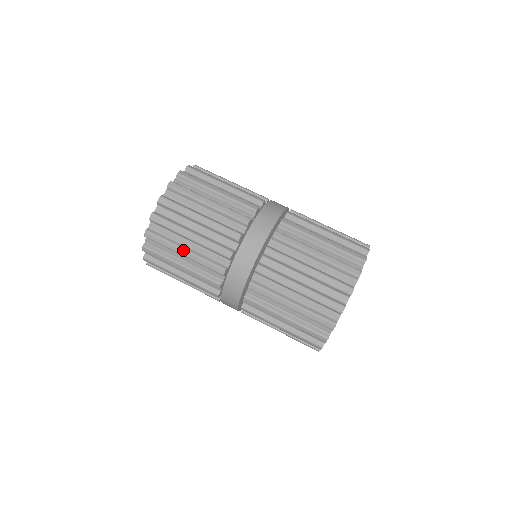
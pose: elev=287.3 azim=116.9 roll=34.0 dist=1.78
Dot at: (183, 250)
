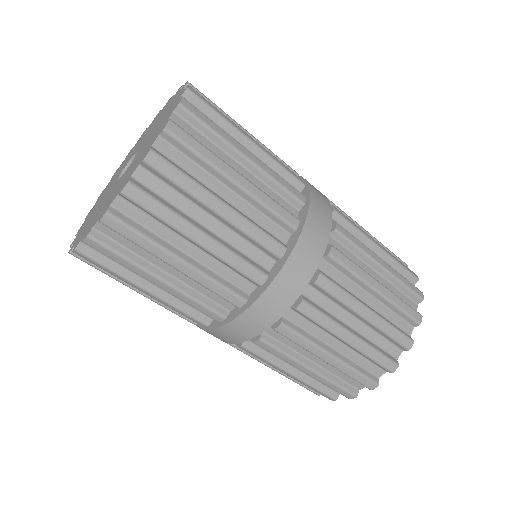
Dot at: occluded
